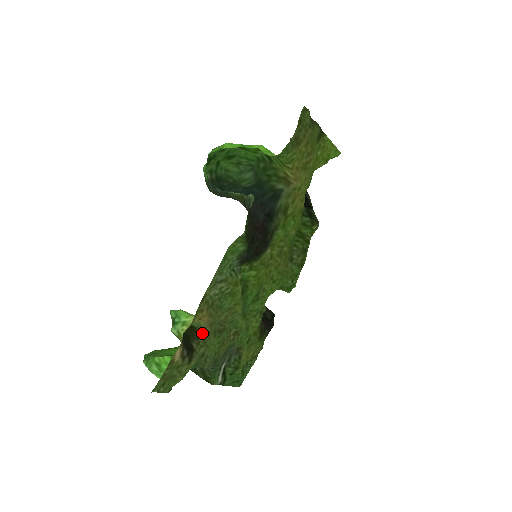
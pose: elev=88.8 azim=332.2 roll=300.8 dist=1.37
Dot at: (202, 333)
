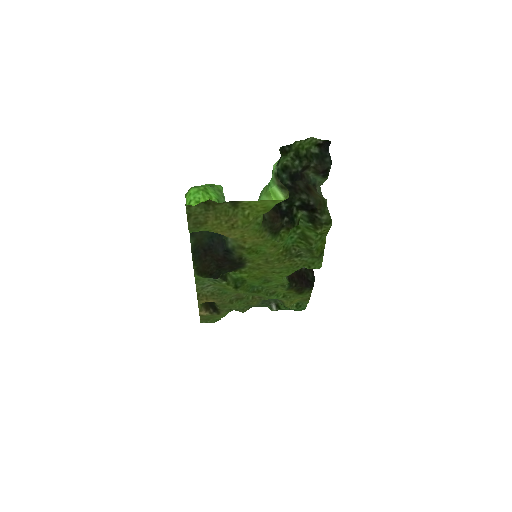
Dot at: (216, 304)
